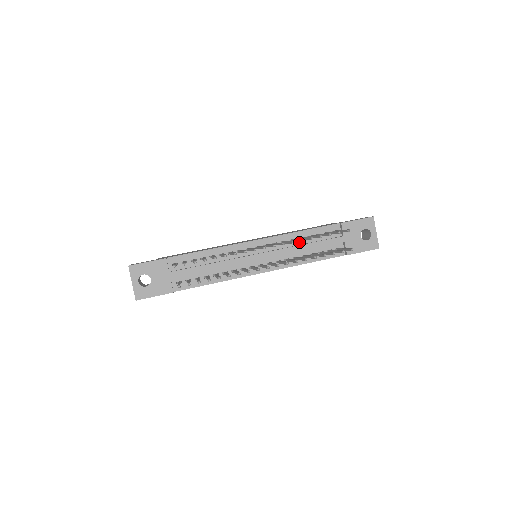
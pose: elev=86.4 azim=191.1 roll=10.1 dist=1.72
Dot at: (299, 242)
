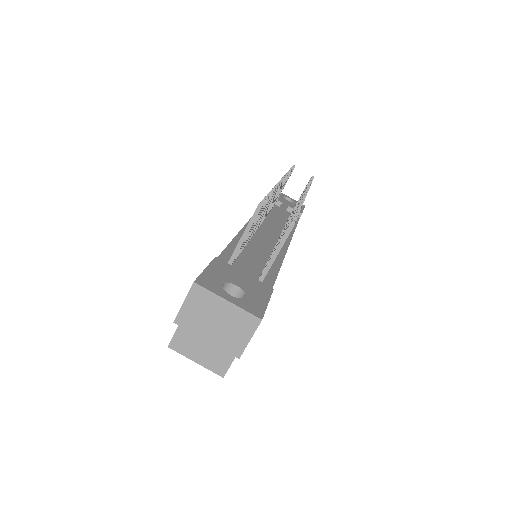
Dot at: (269, 217)
